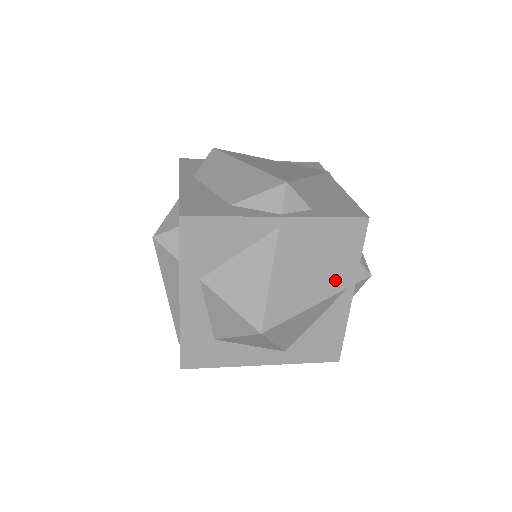
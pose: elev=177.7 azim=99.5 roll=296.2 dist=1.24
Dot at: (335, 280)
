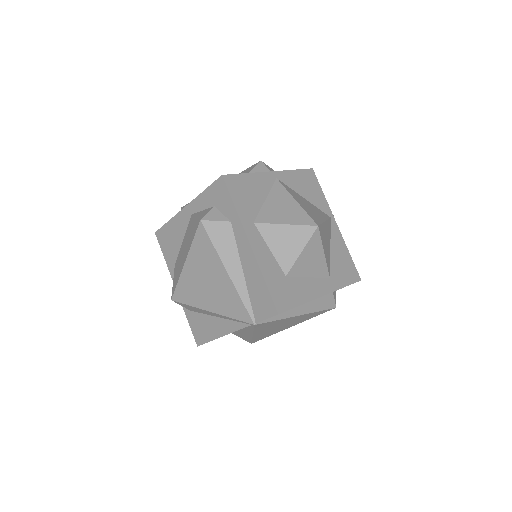
Dot at: (322, 212)
